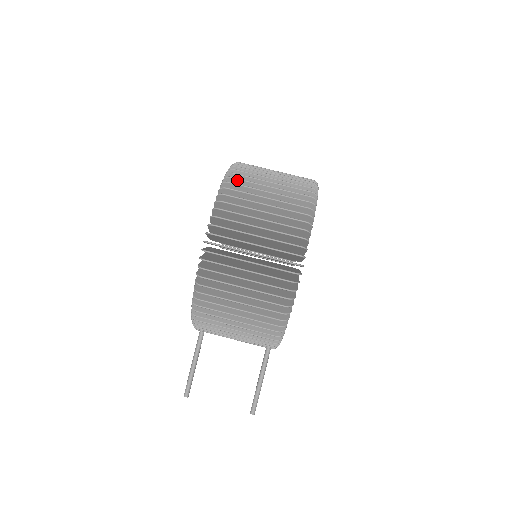
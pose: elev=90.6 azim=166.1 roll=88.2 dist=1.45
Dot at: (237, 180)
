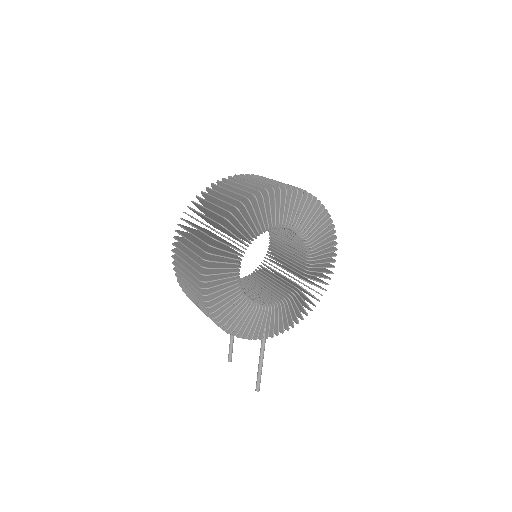
Dot at: (199, 198)
